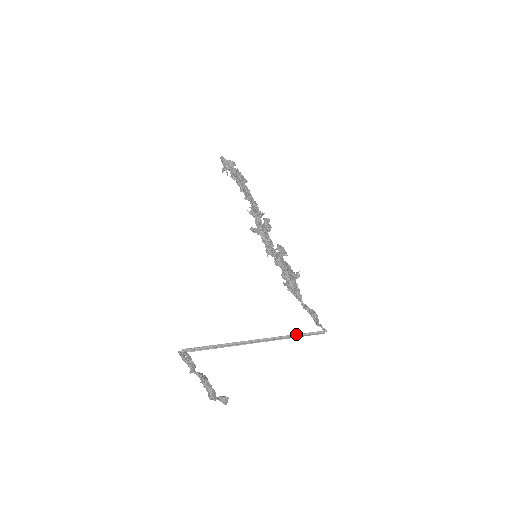
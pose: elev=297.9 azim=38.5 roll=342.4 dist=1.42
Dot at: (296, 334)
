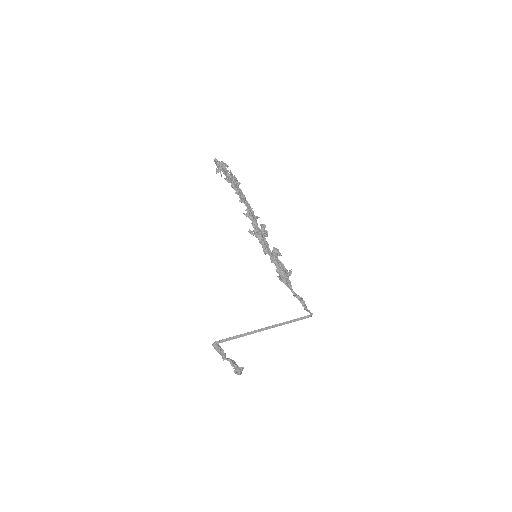
Dot at: (292, 320)
